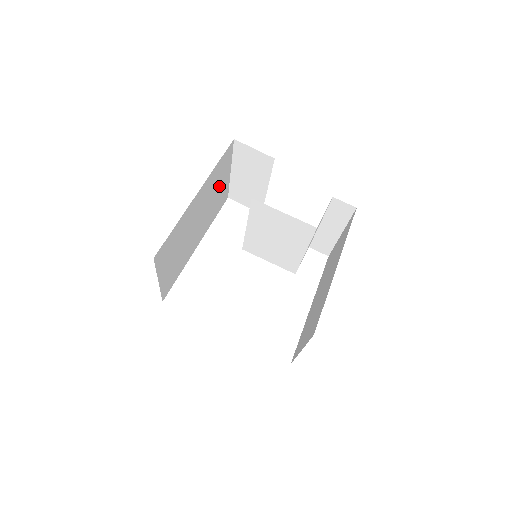
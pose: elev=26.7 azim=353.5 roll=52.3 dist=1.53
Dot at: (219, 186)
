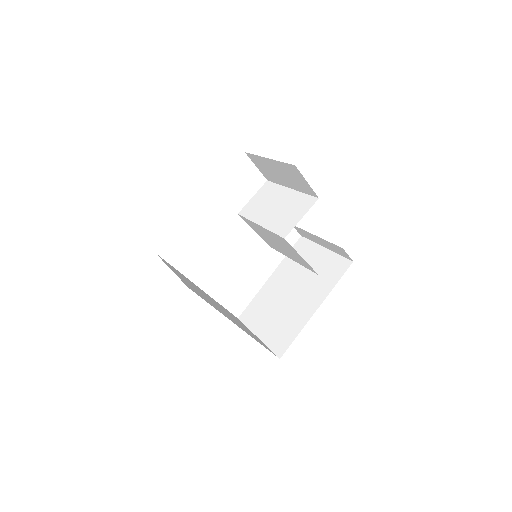
Dot at: occluded
